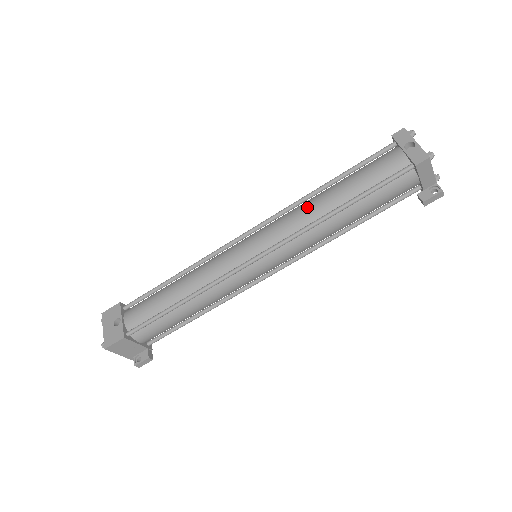
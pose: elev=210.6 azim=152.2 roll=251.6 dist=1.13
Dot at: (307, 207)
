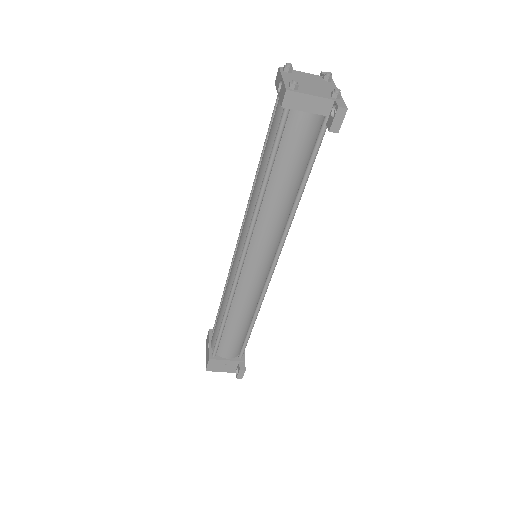
Dot at: occluded
